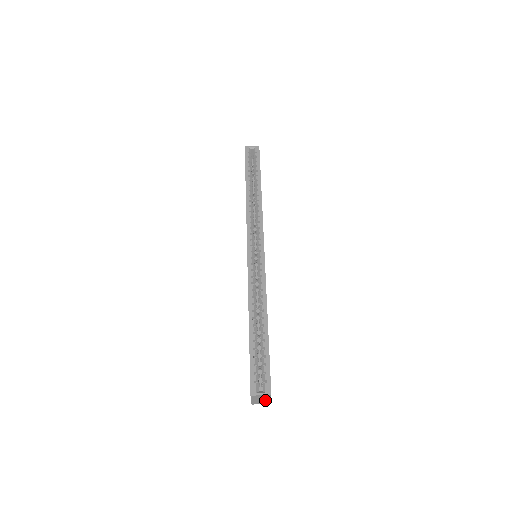
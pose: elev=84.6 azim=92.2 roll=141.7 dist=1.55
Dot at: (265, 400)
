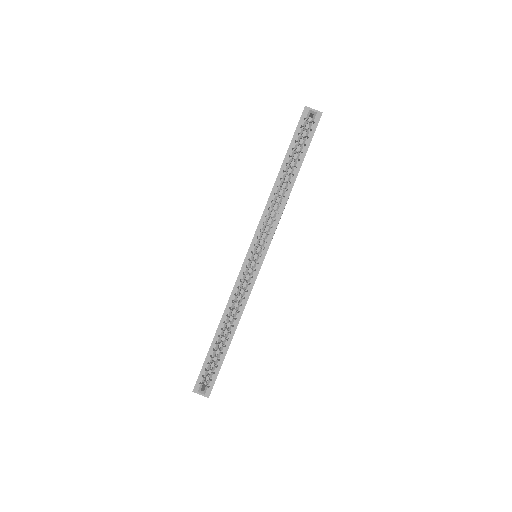
Dot at: occluded
